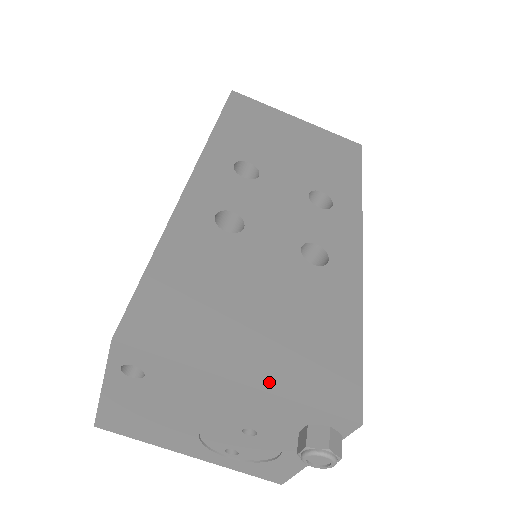
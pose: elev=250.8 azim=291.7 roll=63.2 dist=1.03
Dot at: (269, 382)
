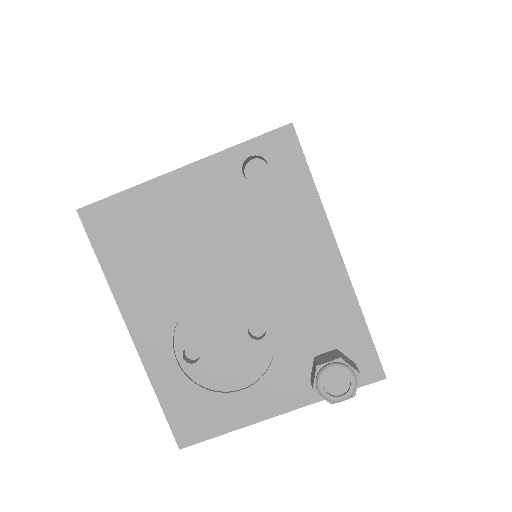
Dot at: (349, 278)
